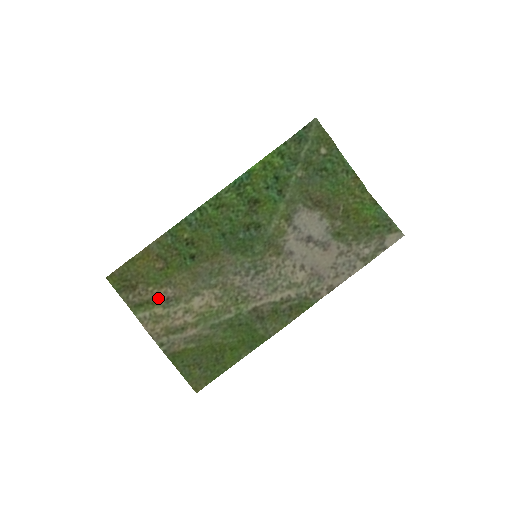
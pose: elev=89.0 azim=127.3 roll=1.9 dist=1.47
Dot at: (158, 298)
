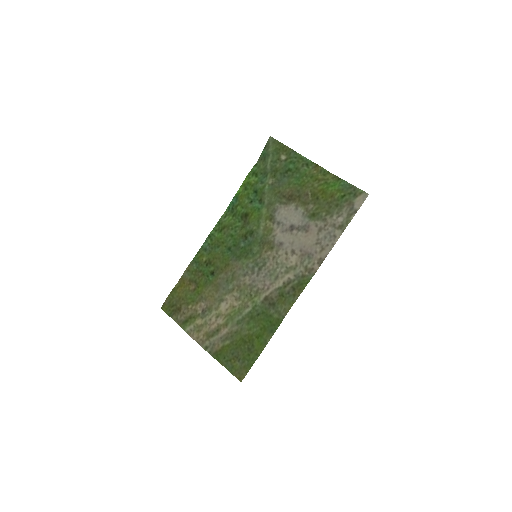
Dot at: (197, 312)
